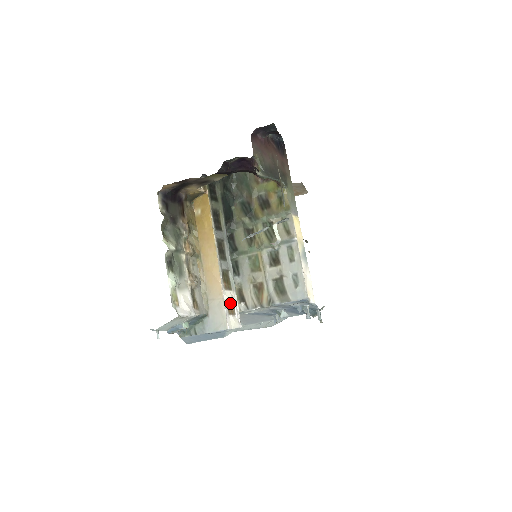
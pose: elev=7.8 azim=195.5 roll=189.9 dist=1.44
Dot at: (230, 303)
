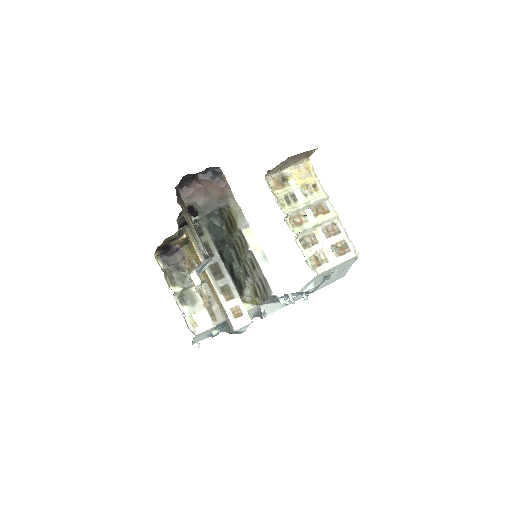
Dot at: (235, 309)
